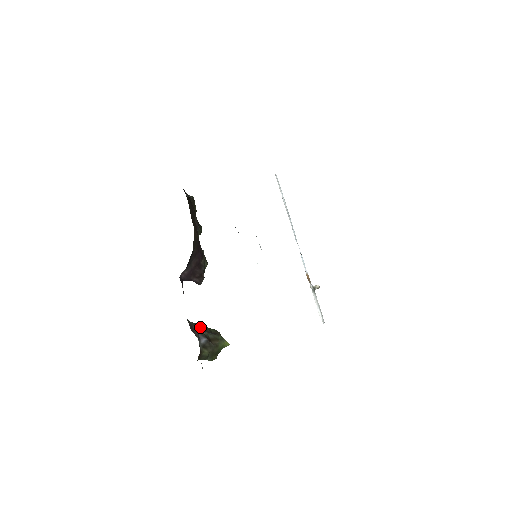
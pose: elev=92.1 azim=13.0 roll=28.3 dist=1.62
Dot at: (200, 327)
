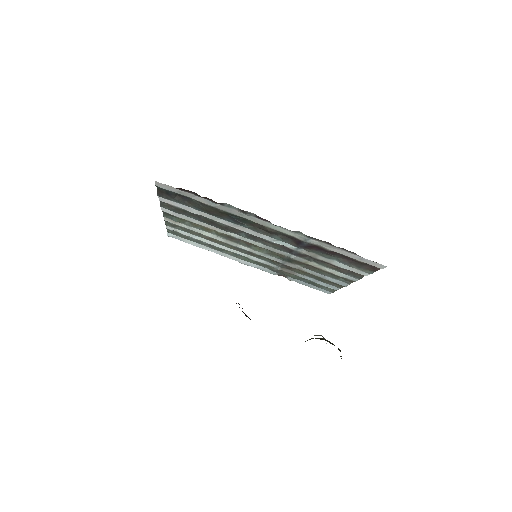
Dot at: occluded
